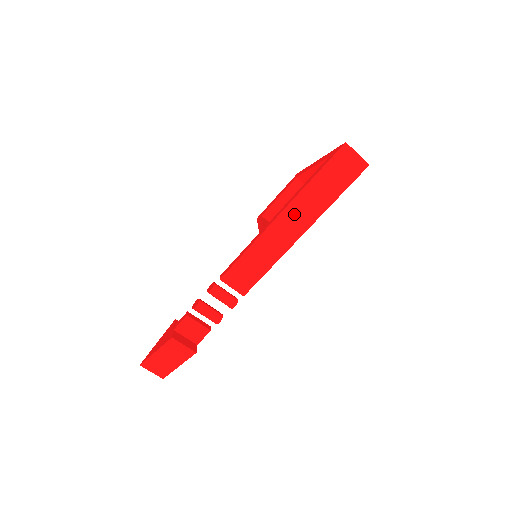
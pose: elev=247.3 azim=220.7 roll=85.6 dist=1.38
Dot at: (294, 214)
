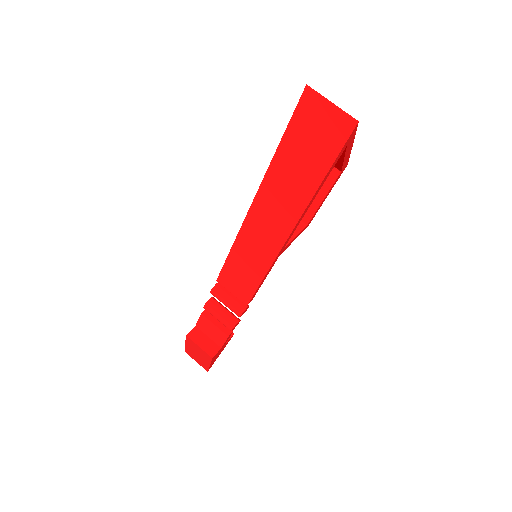
Dot at: (269, 205)
